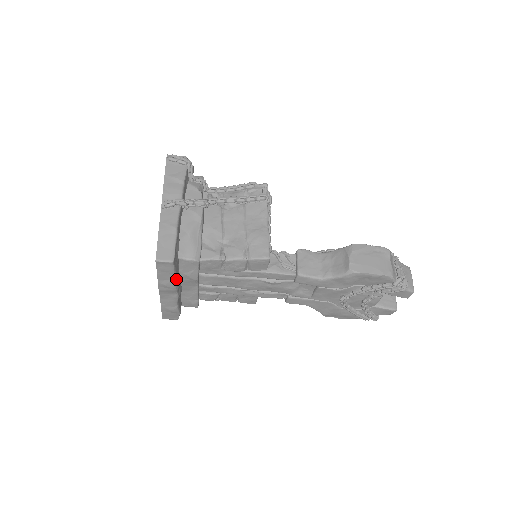
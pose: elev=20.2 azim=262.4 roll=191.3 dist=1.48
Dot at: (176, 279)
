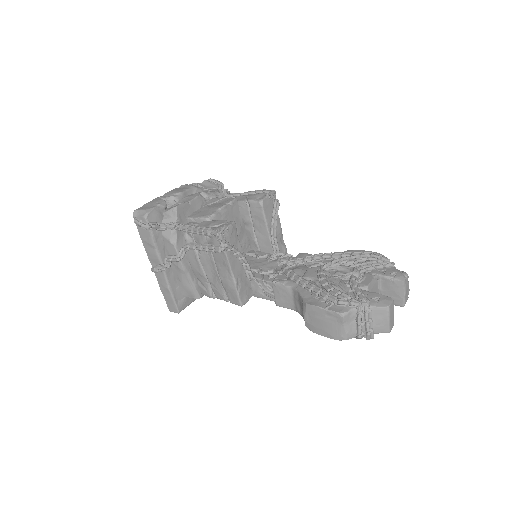
Dot at: occluded
